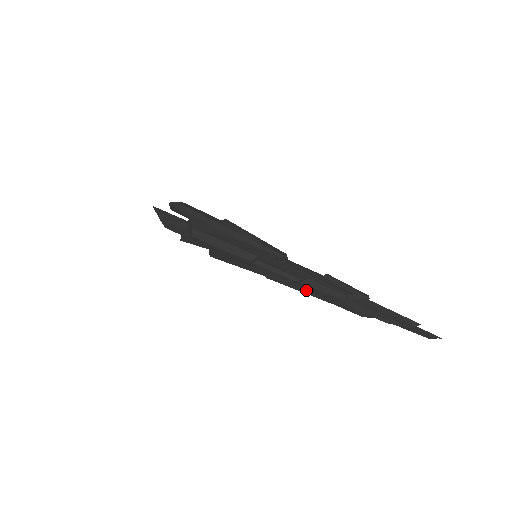
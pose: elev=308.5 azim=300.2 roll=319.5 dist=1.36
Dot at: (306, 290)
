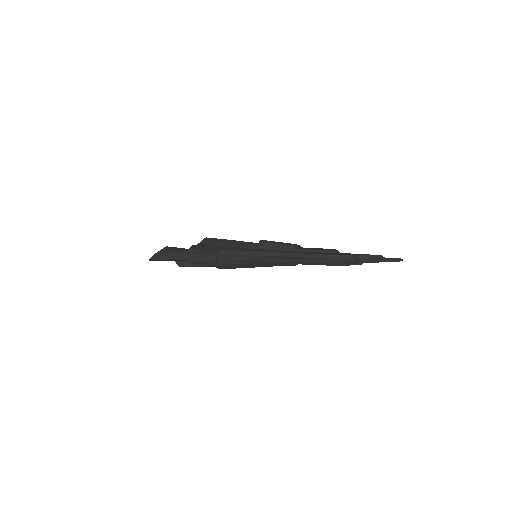
Dot at: (305, 252)
